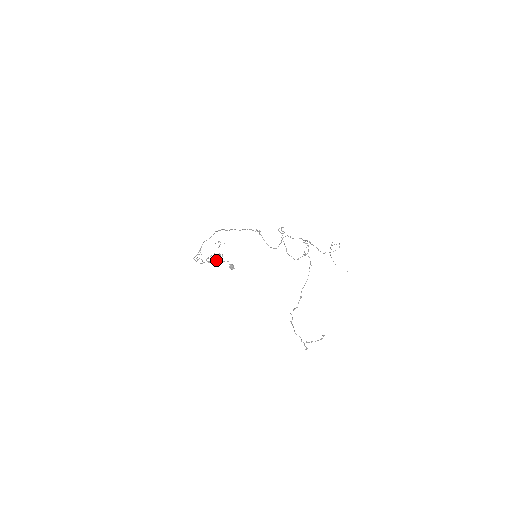
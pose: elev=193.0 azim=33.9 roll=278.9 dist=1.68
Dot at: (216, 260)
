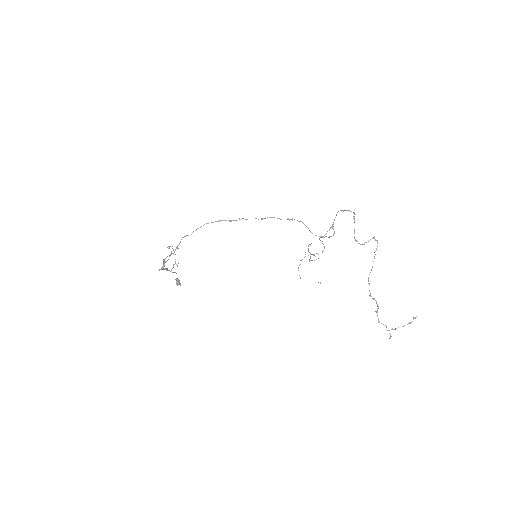
Dot at: occluded
